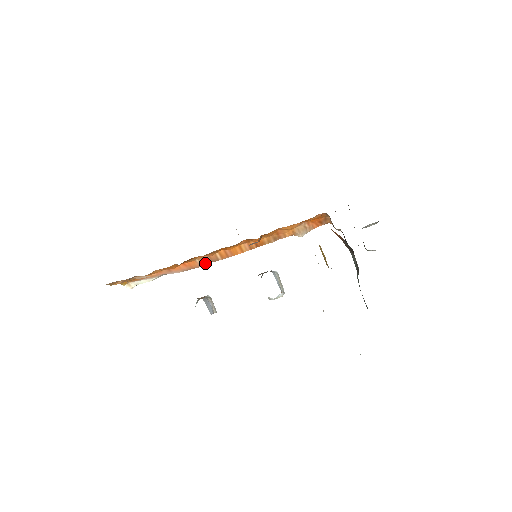
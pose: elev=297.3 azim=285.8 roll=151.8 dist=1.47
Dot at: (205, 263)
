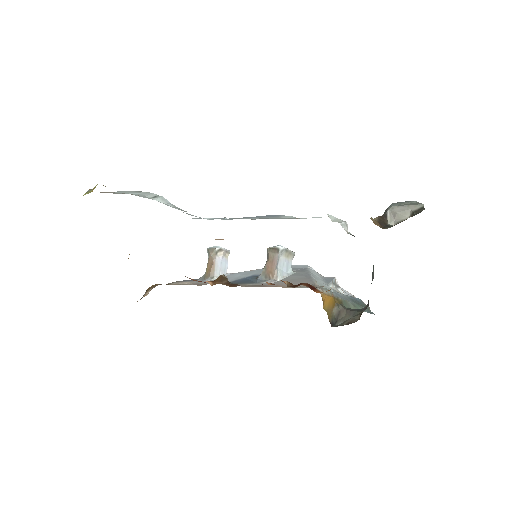
Dot at: occluded
